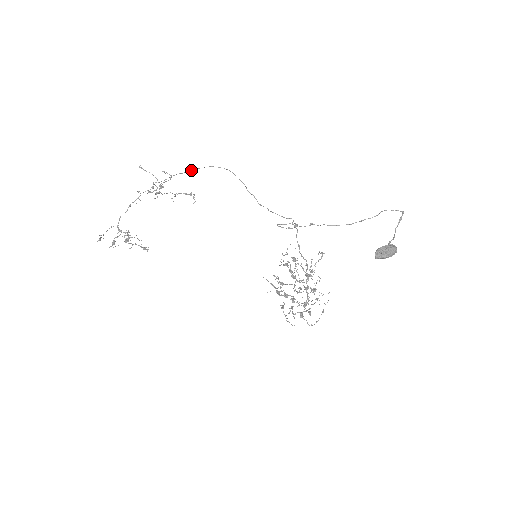
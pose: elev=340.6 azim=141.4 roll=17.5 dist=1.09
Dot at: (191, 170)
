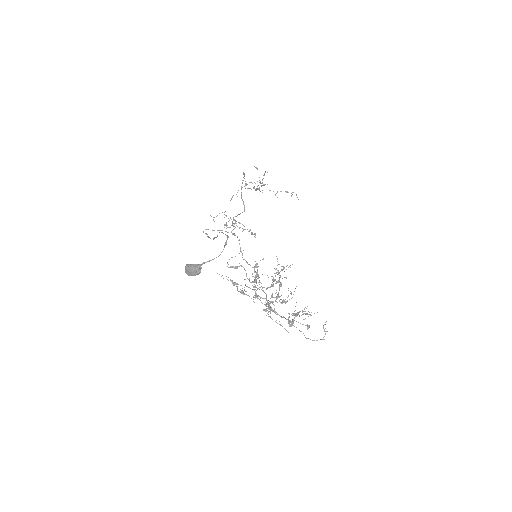
Dot at: (243, 174)
